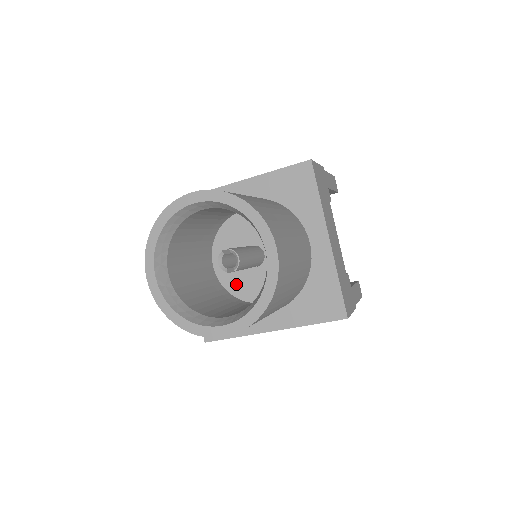
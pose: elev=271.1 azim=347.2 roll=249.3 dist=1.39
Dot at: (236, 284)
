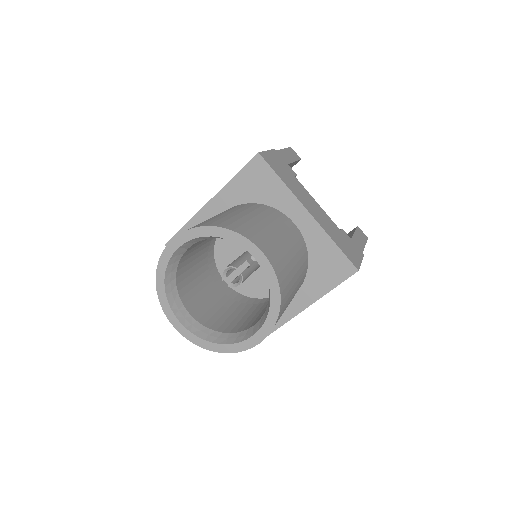
Dot at: (224, 251)
